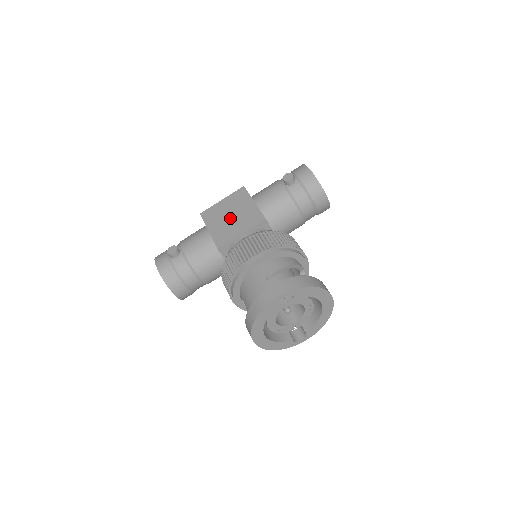
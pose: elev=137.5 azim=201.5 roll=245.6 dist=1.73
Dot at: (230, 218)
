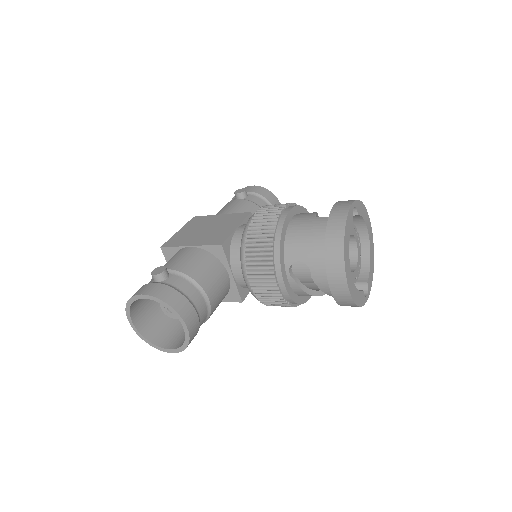
Dot at: (207, 230)
